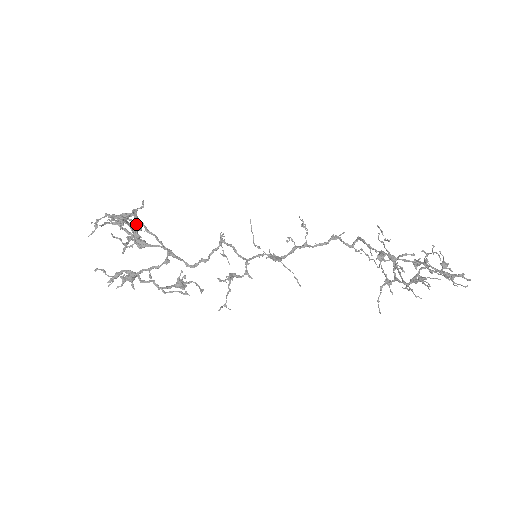
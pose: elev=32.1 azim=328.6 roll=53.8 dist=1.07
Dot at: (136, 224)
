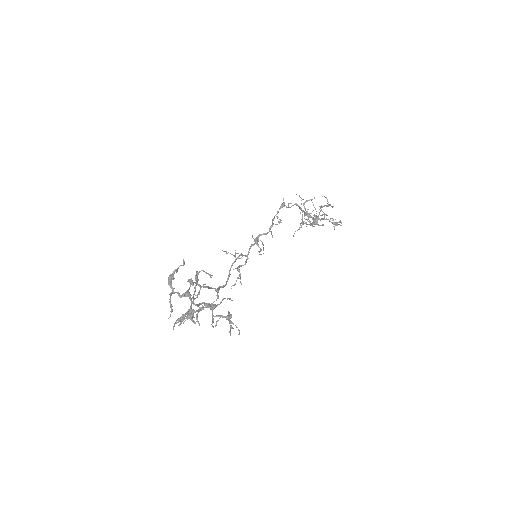
Dot at: (231, 317)
